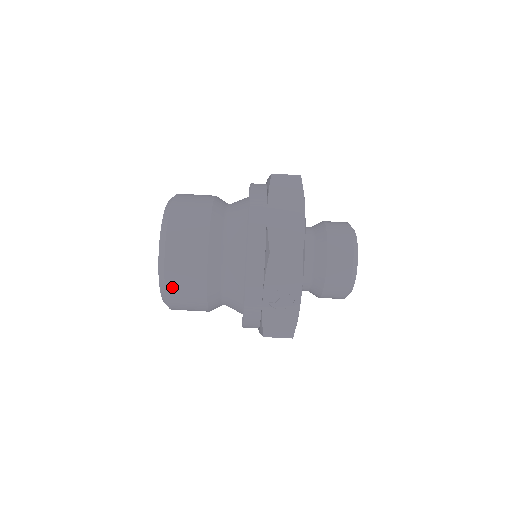
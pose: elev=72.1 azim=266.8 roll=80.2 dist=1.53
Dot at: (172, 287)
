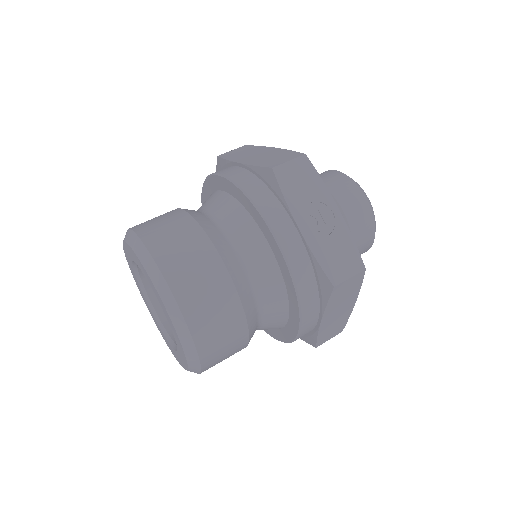
Dot at: (185, 297)
